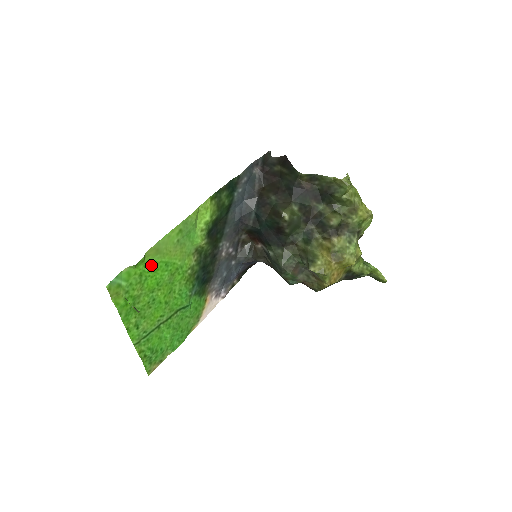
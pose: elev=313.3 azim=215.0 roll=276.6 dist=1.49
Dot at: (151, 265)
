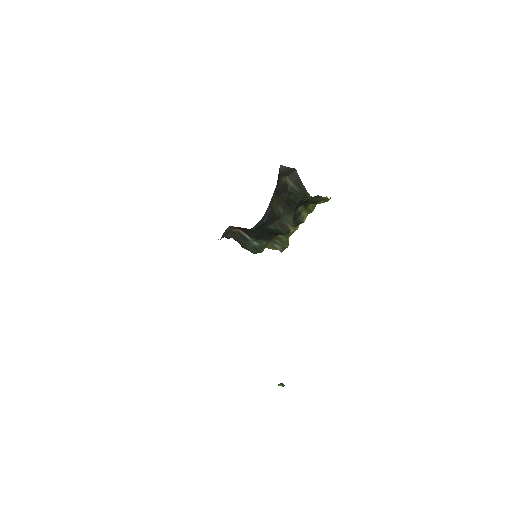
Dot at: occluded
